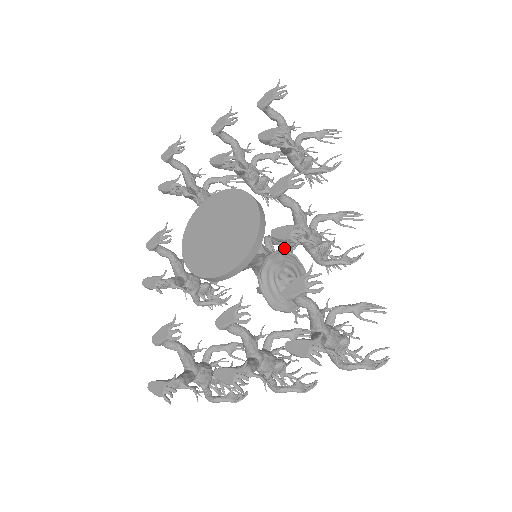
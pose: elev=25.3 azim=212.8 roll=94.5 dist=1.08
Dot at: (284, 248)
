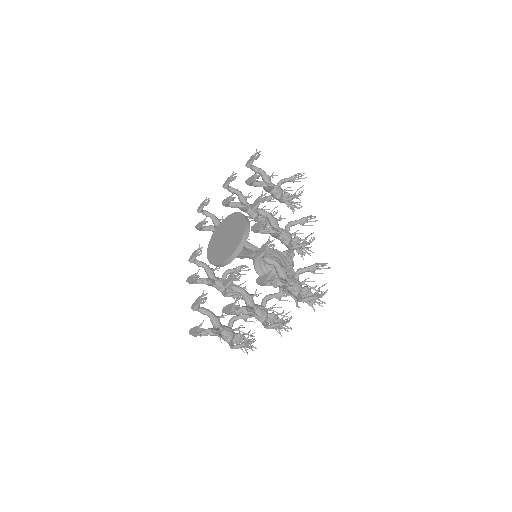
Dot at: occluded
